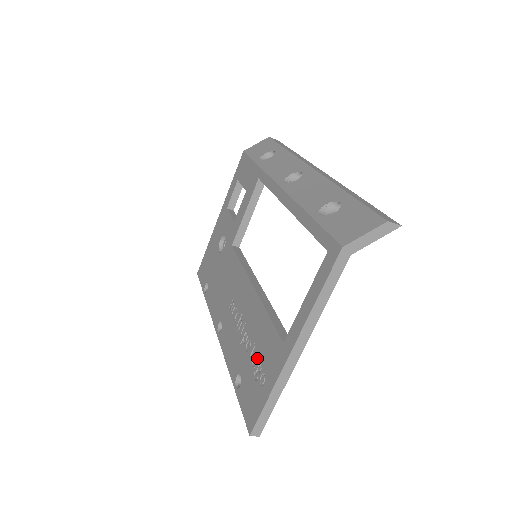
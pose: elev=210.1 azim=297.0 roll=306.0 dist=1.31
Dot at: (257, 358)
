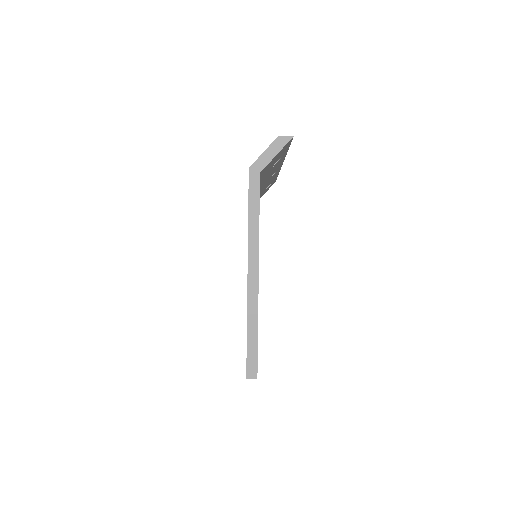
Dot at: occluded
